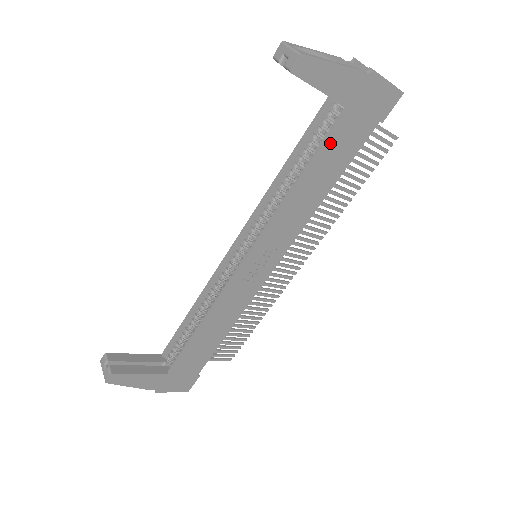
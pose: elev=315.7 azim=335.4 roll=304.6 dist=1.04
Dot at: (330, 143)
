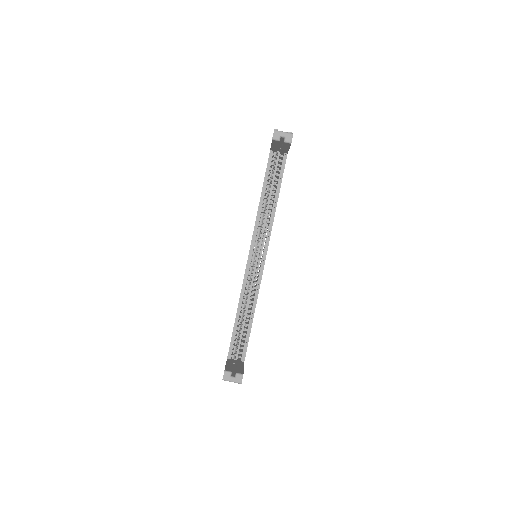
Dot at: occluded
